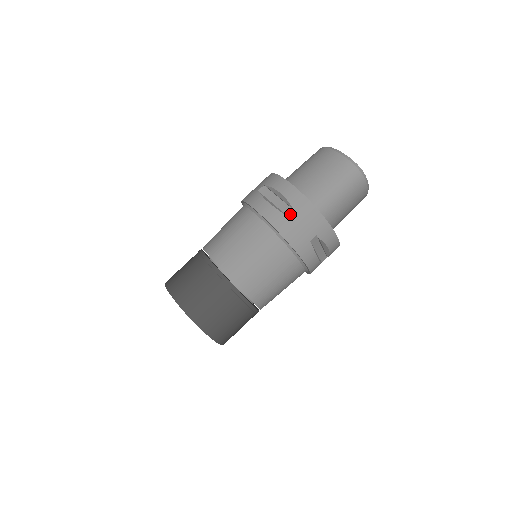
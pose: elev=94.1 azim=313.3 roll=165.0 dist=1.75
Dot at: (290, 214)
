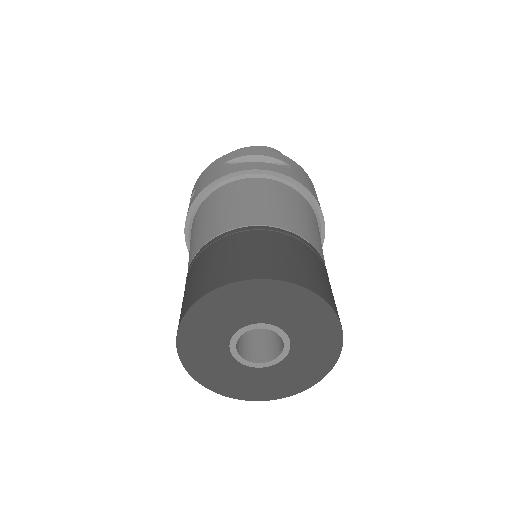
Dot at: (287, 168)
